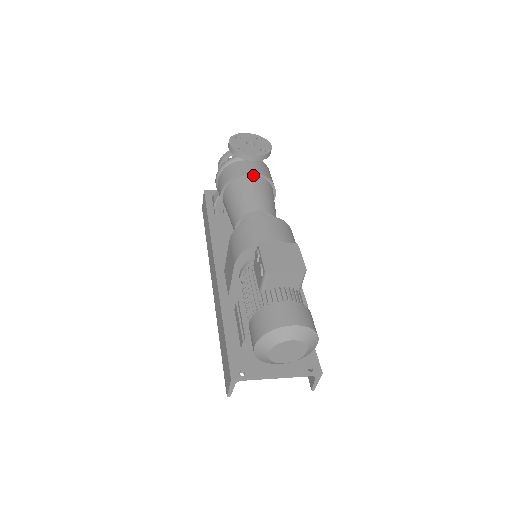
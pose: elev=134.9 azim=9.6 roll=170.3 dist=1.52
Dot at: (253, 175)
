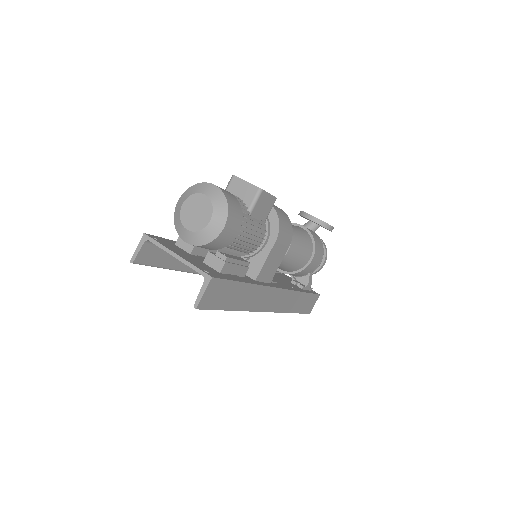
Dot at: (302, 228)
